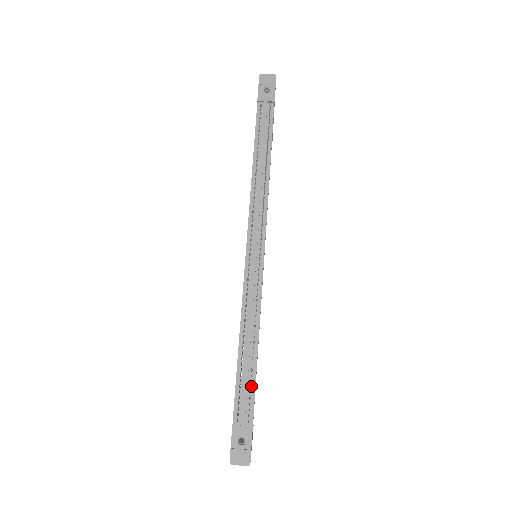
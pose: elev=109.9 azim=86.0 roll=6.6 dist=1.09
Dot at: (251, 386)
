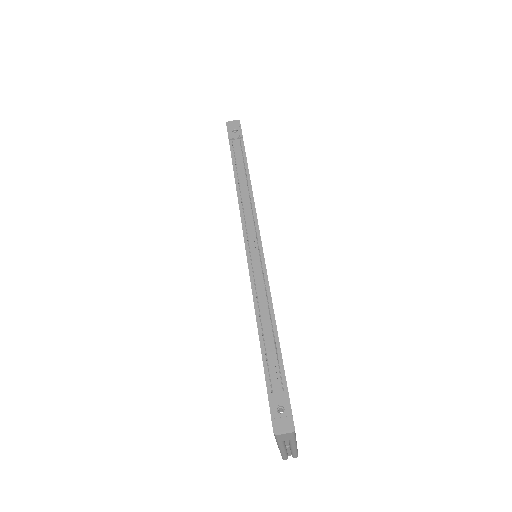
Dot at: (278, 357)
